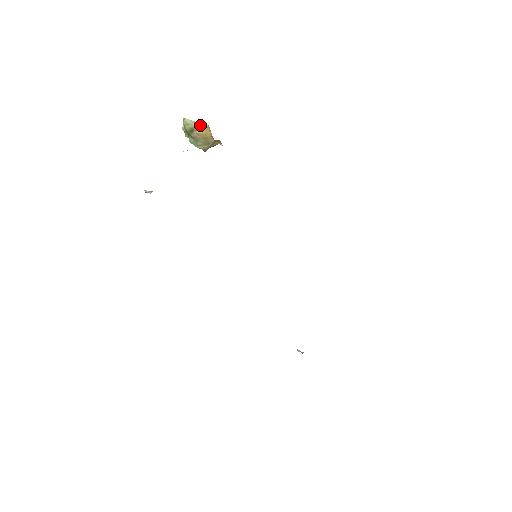
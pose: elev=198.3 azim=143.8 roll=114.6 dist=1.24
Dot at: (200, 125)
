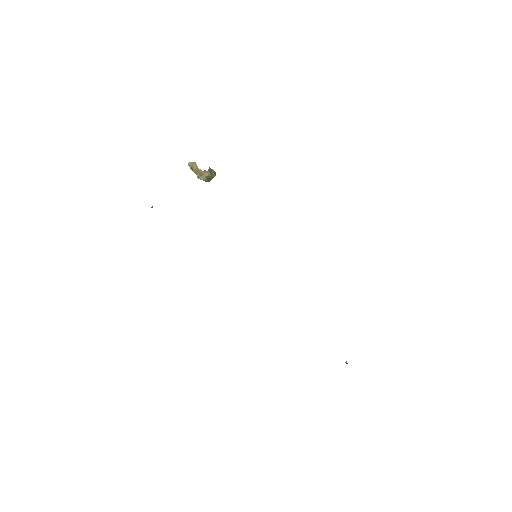
Dot at: (194, 163)
